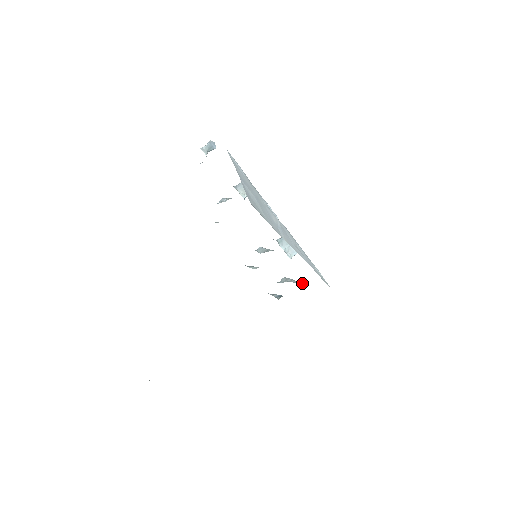
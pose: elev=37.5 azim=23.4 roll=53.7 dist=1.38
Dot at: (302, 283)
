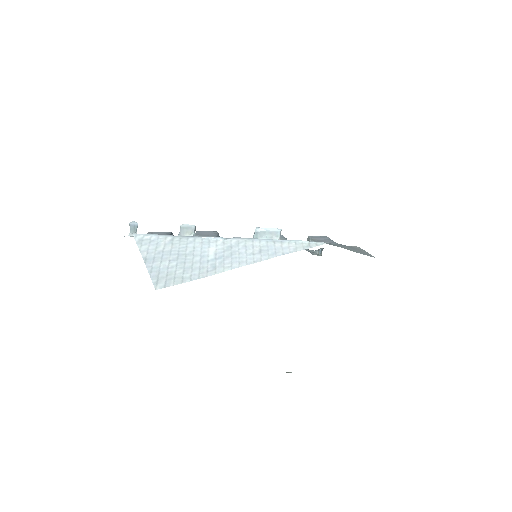
Dot at: occluded
